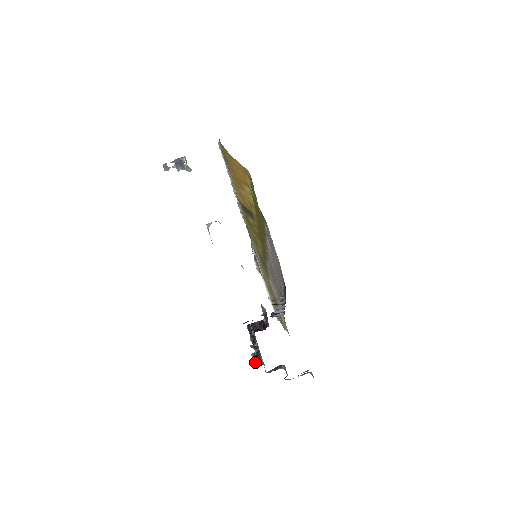
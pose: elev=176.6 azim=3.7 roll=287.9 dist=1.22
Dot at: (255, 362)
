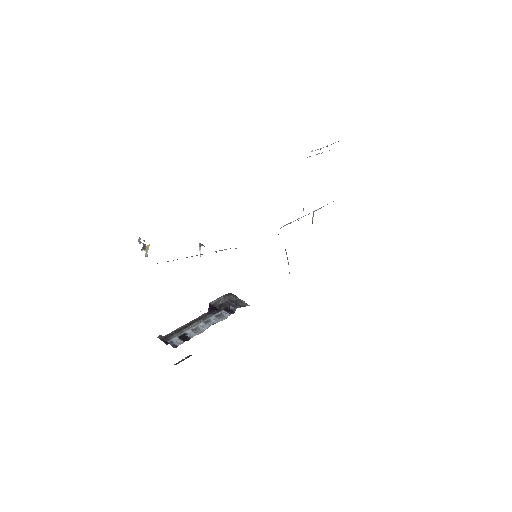
Dot at: occluded
